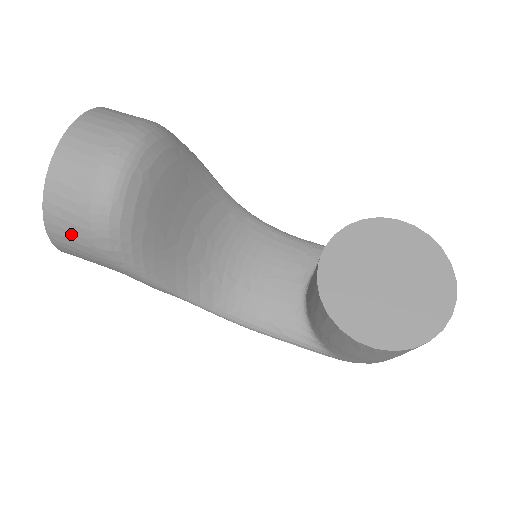
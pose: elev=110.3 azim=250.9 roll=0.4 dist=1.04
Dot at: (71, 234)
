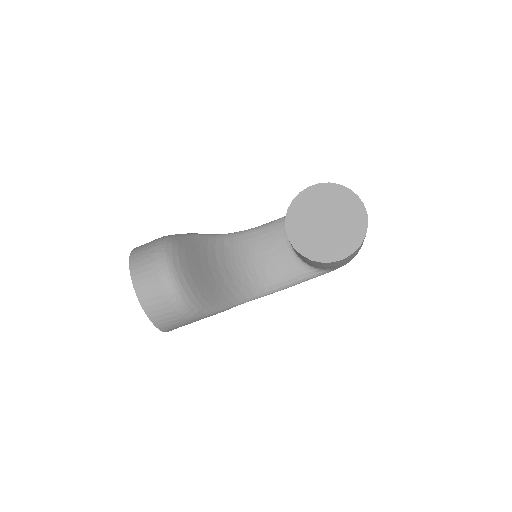
Dot at: (172, 322)
